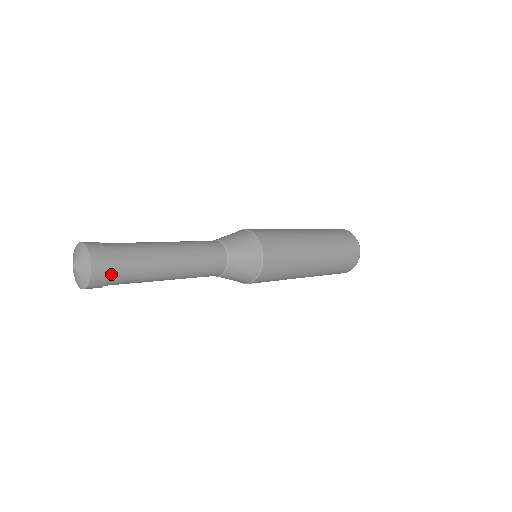
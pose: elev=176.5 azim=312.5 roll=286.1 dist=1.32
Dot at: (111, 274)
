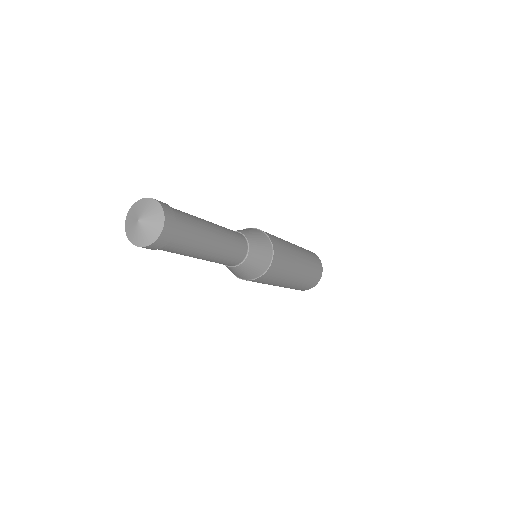
Dot at: (177, 221)
